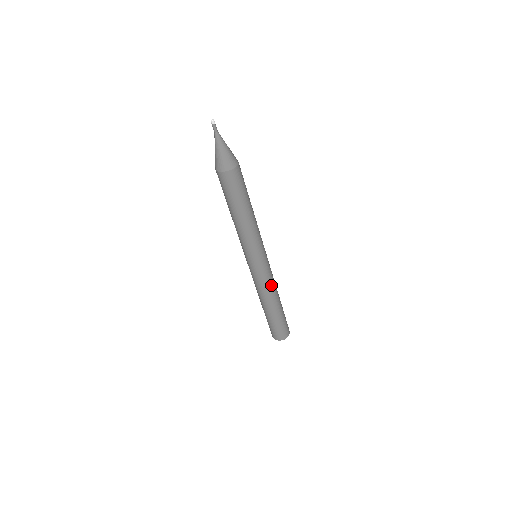
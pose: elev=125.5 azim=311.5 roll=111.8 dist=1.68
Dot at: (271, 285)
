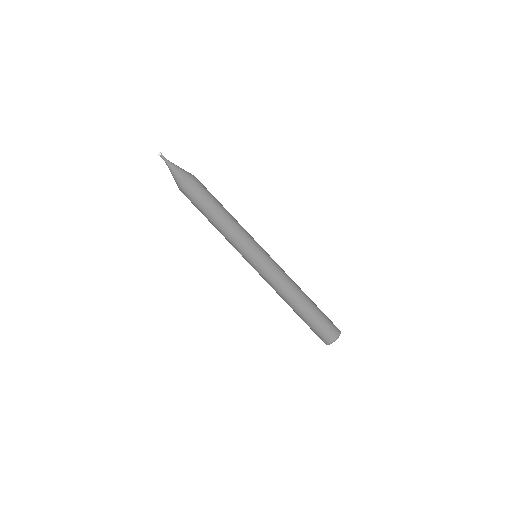
Dot at: (284, 278)
